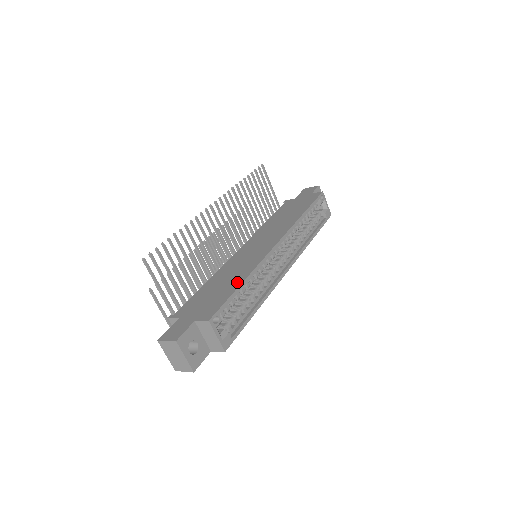
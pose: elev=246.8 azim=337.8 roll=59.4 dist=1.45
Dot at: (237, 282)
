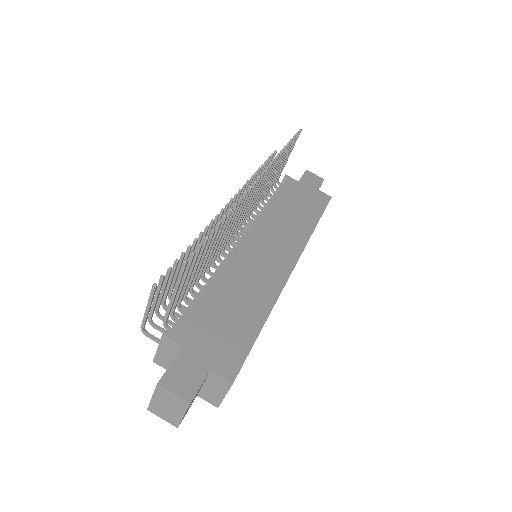
Dot at: (257, 318)
